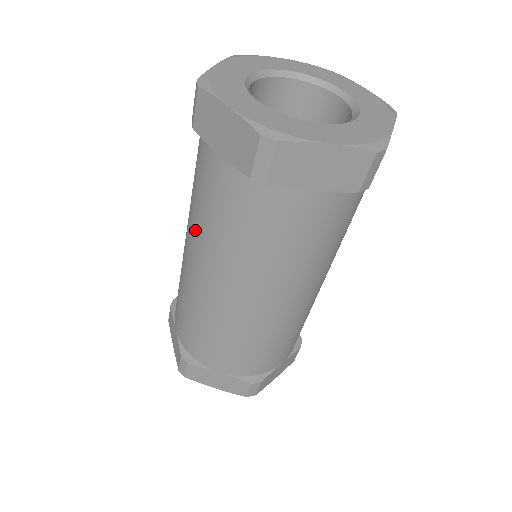
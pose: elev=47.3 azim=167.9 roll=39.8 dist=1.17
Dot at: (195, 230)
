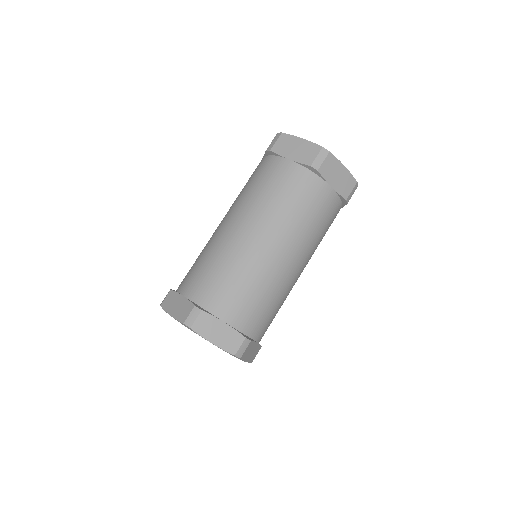
Dot at: (249, 204)
